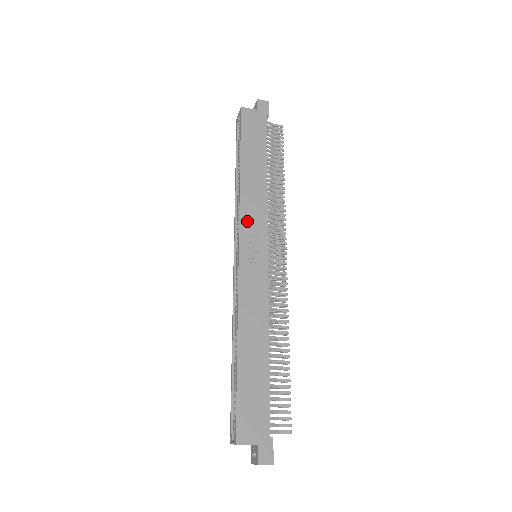
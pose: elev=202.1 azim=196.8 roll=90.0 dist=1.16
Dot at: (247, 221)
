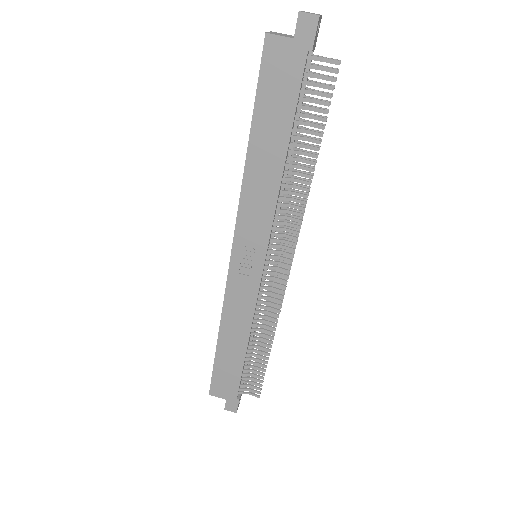
Dot at: (245, 225)
